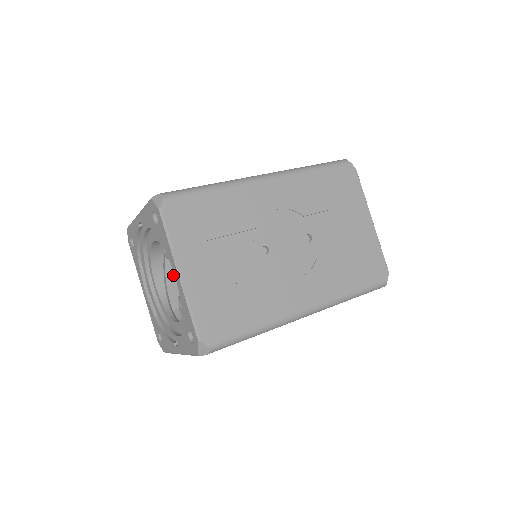
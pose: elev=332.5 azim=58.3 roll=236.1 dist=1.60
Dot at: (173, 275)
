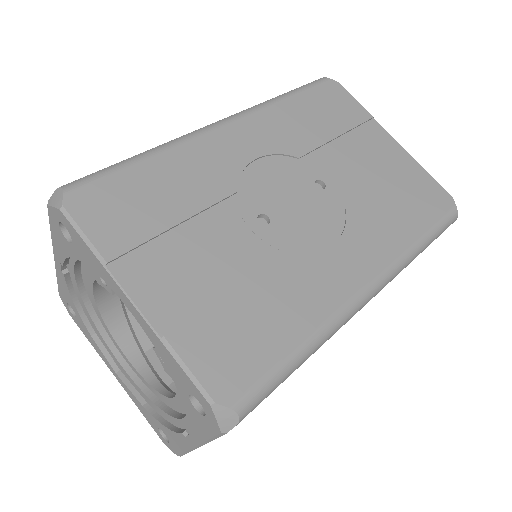
Dot at: occluded
